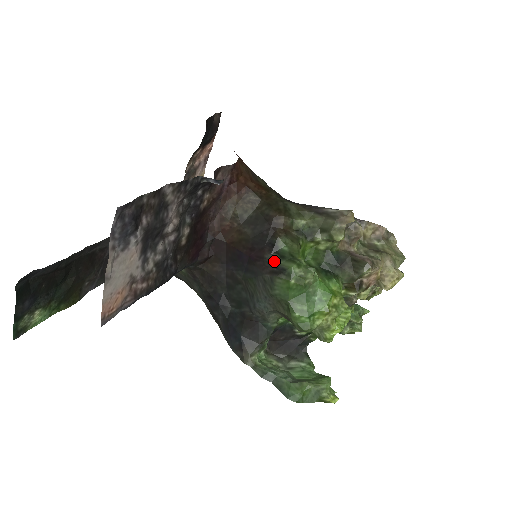
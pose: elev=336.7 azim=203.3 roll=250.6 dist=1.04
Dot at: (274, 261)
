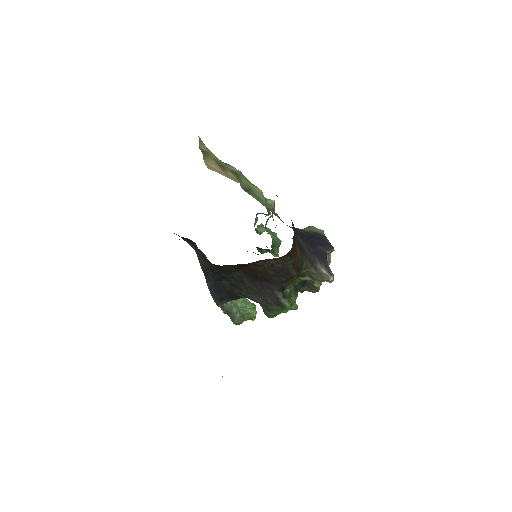
Dot at: (279, 297)
